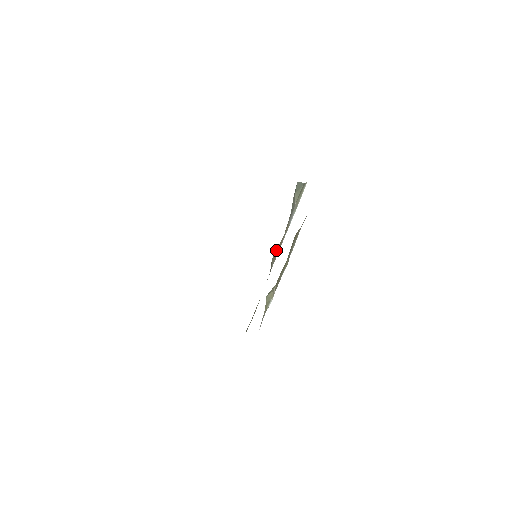
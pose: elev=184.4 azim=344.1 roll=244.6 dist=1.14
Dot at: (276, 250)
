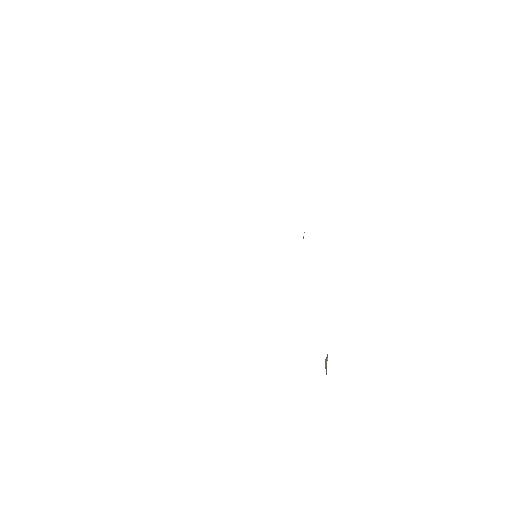
Dot at: occluded
